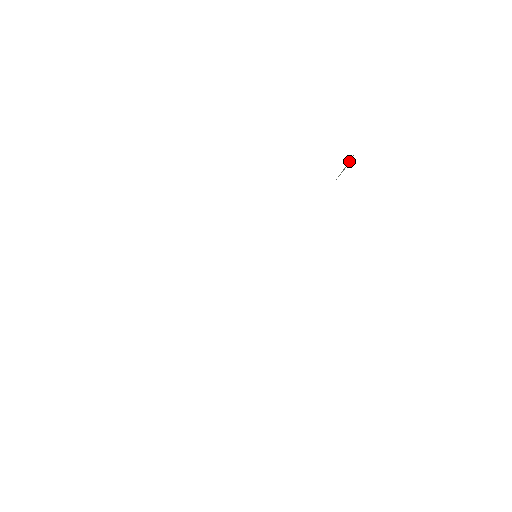
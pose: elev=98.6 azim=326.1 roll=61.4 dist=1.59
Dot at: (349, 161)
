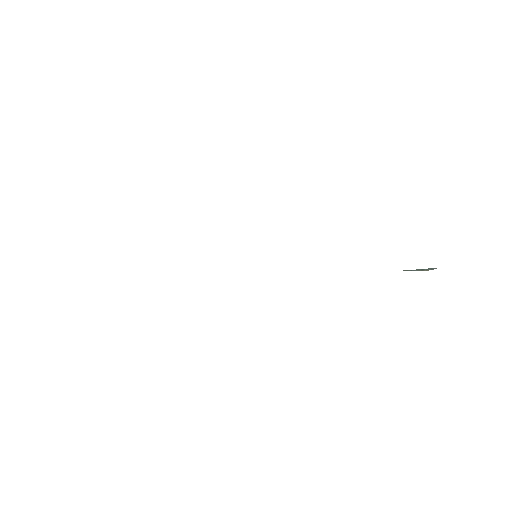
Dot at: (428, 268)
